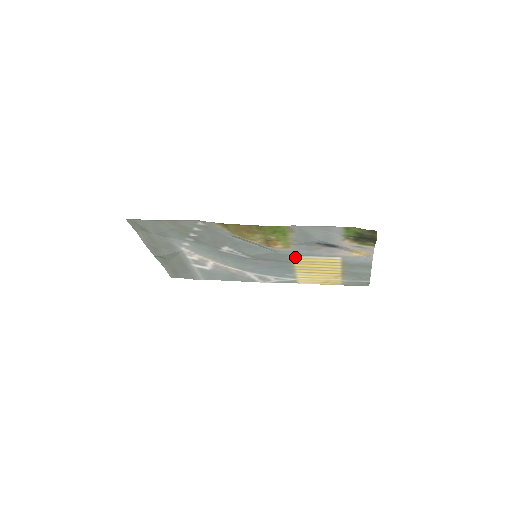
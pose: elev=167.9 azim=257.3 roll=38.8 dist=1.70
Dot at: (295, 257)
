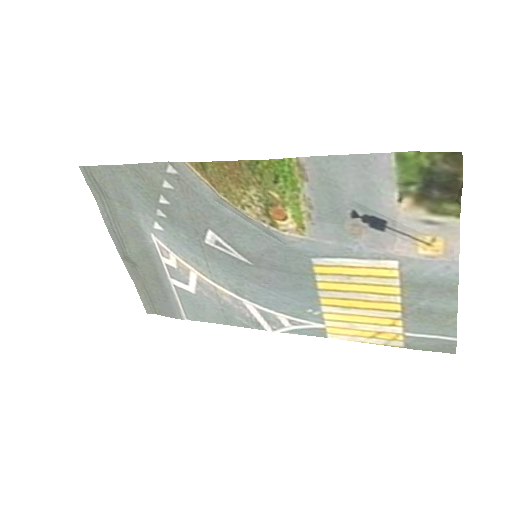
Dot at: (318, 260)
